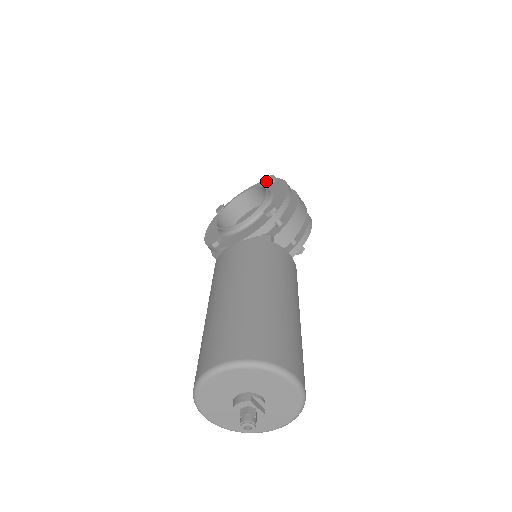
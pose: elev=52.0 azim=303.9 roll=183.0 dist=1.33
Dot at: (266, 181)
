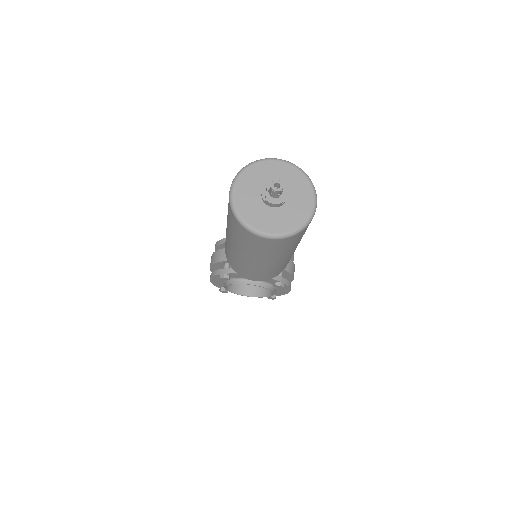
Dot at: occluded
